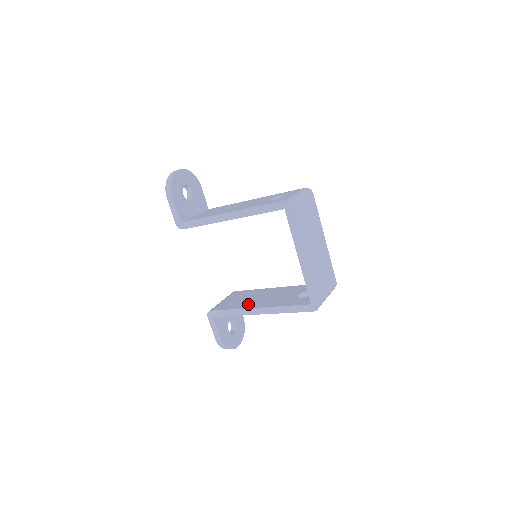
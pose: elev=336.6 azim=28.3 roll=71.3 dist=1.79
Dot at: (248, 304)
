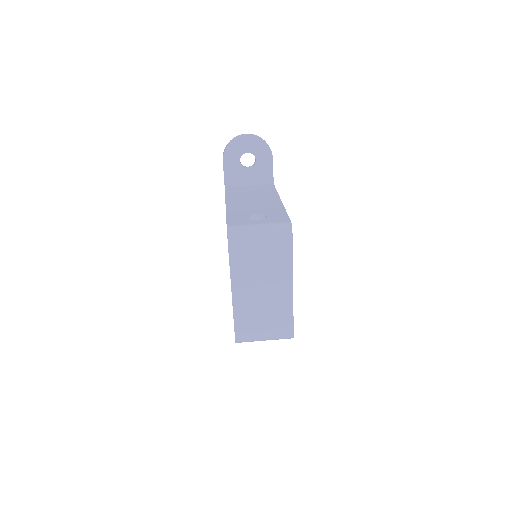
Dot at: occluded
